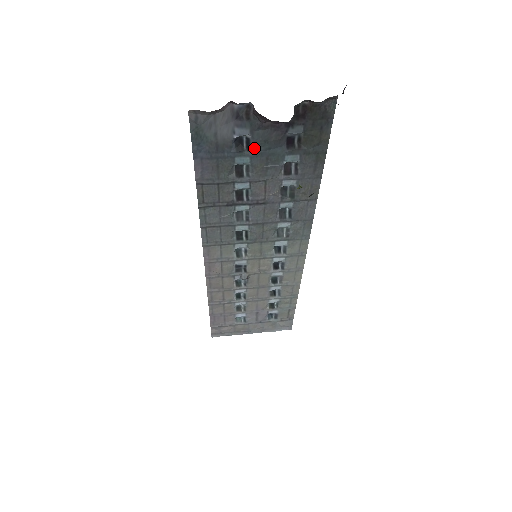
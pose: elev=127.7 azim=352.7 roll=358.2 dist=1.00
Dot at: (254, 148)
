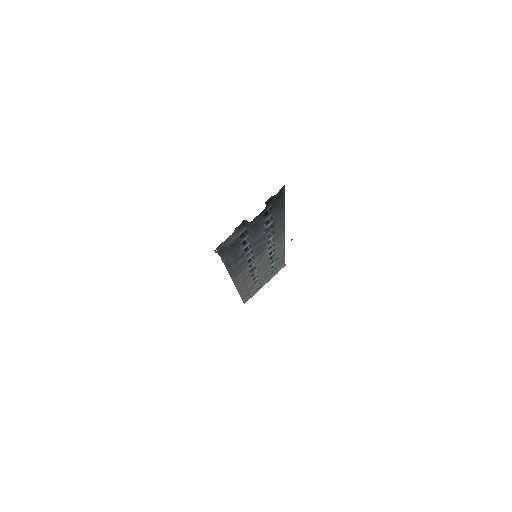
Dot at: (249, 230)
